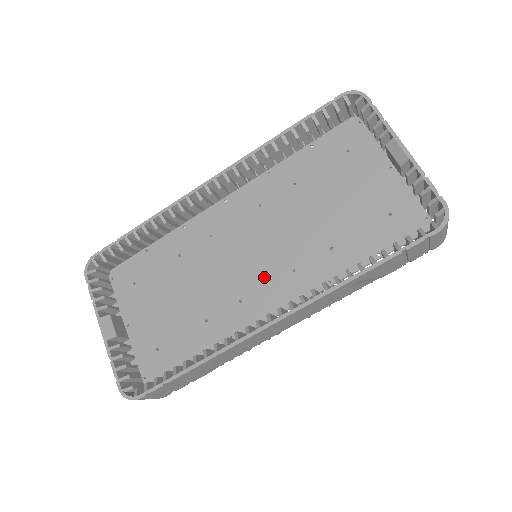
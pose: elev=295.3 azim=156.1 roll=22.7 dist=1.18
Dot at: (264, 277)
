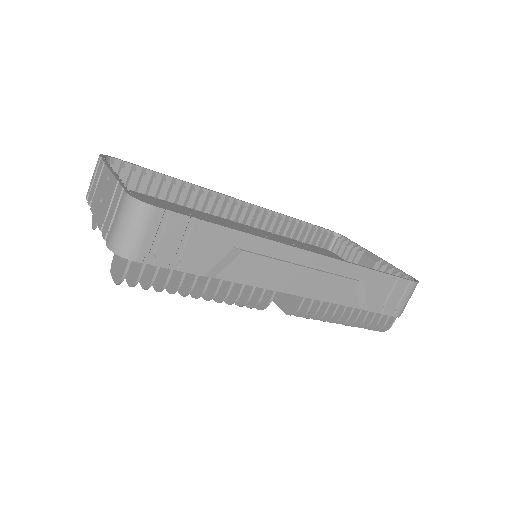
Dot at: occluded
